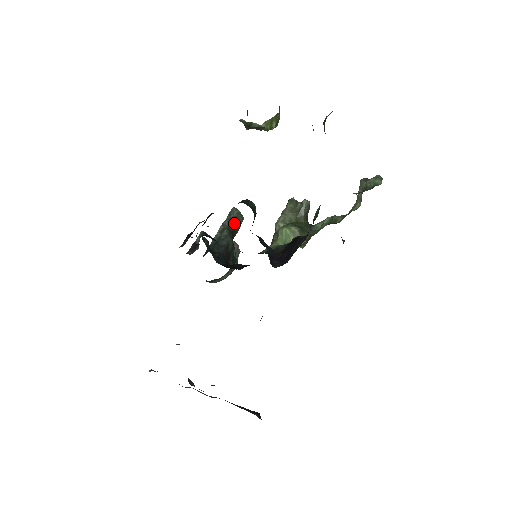
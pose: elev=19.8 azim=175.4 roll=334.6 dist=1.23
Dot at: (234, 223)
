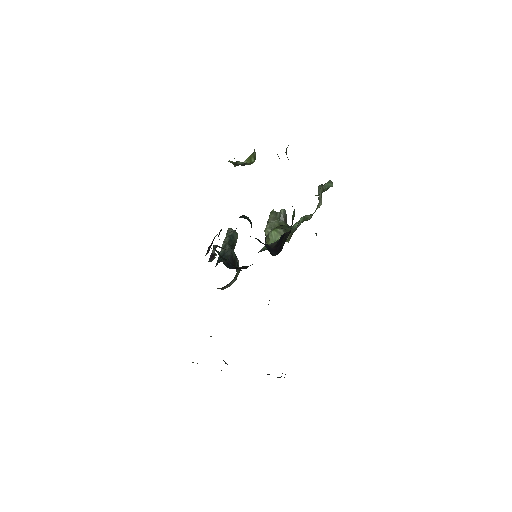
Dot at: (232, 239)
